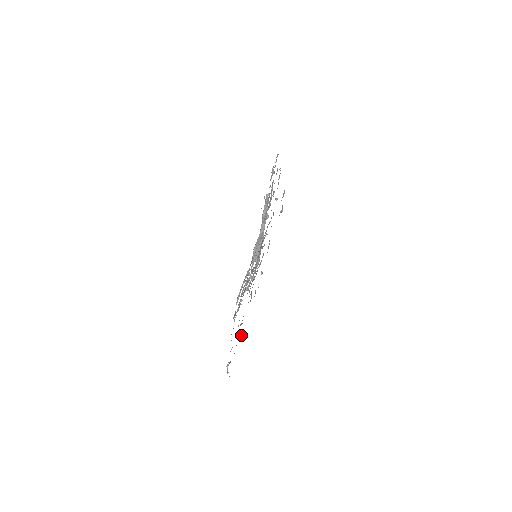
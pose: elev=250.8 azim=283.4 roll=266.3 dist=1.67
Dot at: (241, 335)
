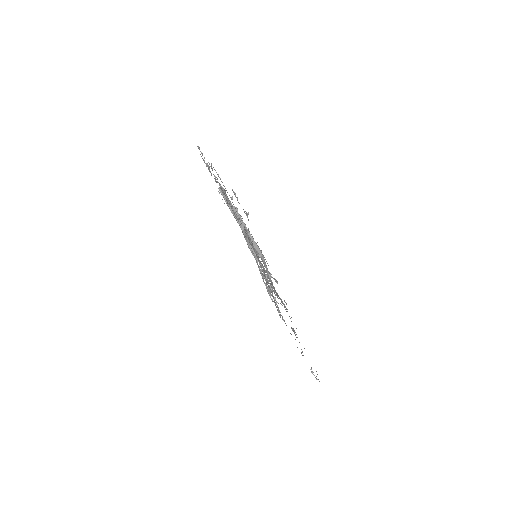
Dot at: occluded
